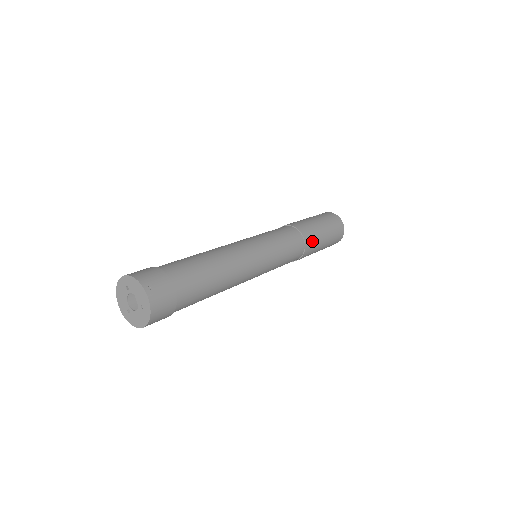
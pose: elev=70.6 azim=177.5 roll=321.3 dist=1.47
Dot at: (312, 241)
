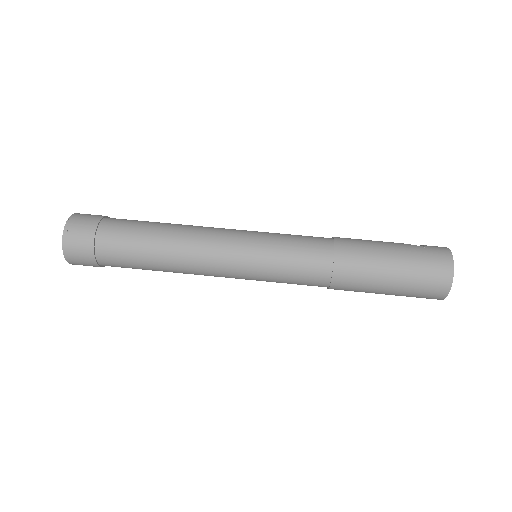
Dot at: (352, 273)
